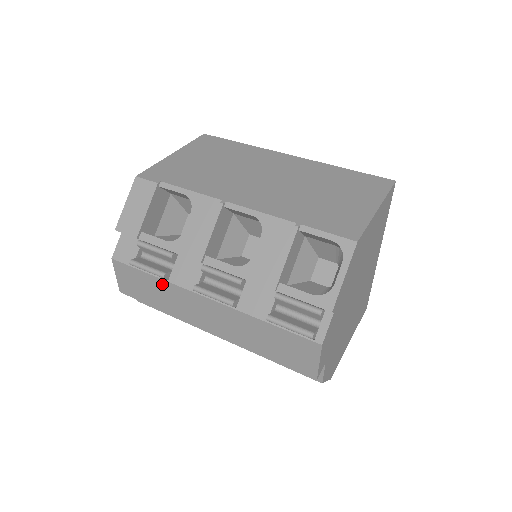
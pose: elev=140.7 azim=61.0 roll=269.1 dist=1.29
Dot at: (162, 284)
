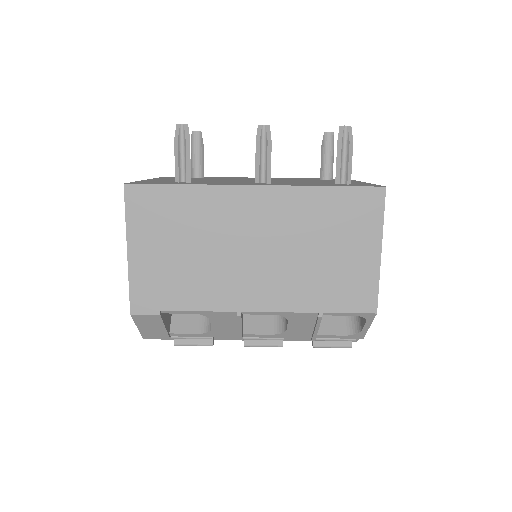
Dot at: occluded
